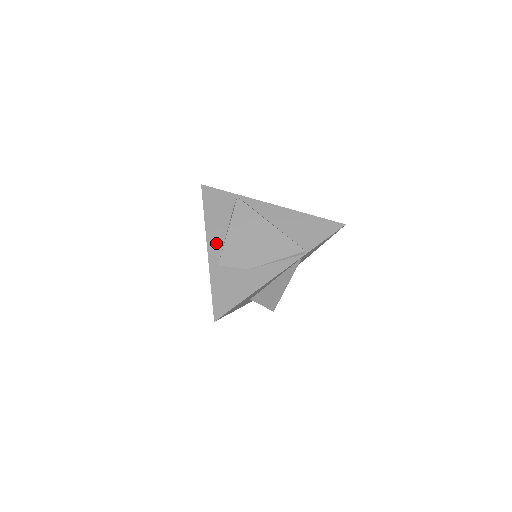
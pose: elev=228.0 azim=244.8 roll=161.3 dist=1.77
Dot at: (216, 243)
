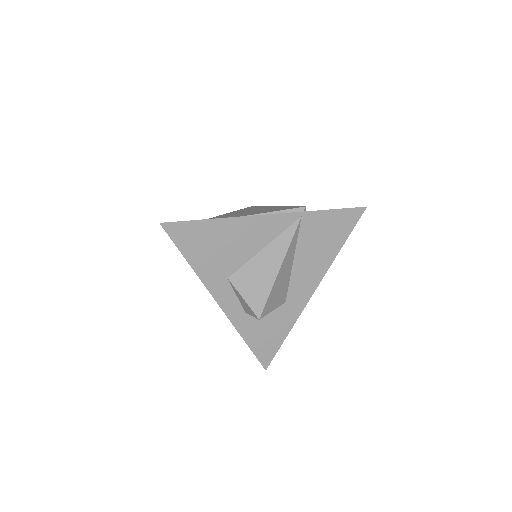
Dot at: occluded
